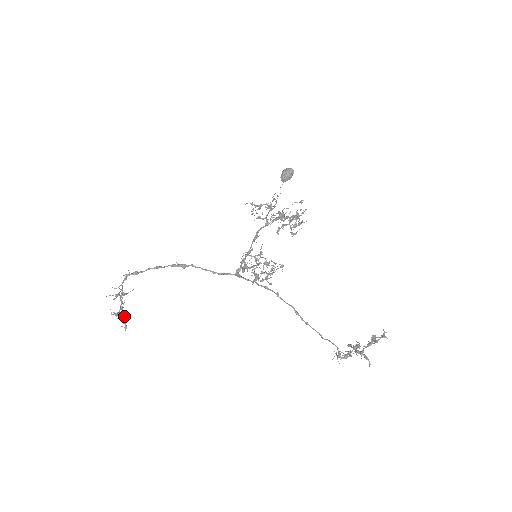
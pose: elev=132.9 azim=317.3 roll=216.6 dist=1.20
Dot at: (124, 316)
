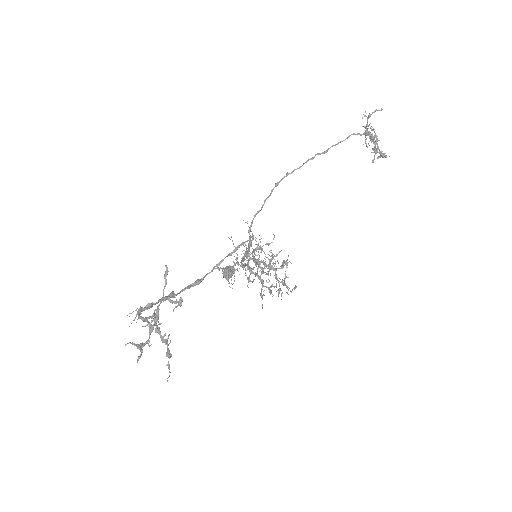
Dot at: (167, 271)
